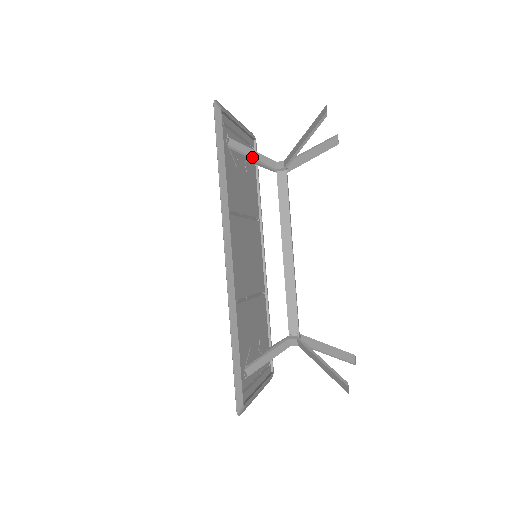
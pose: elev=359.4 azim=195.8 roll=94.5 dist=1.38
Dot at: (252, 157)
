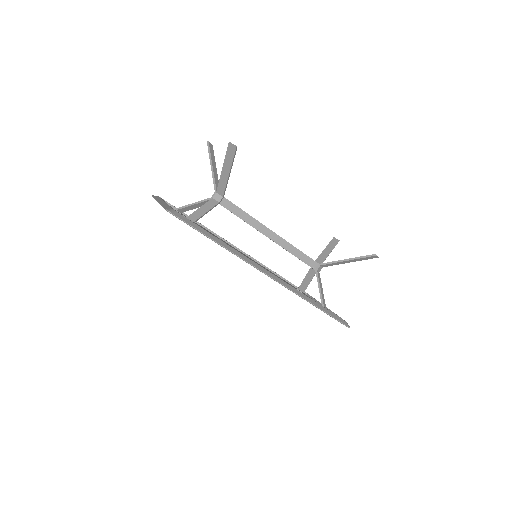
Dot at: (206, 213)
